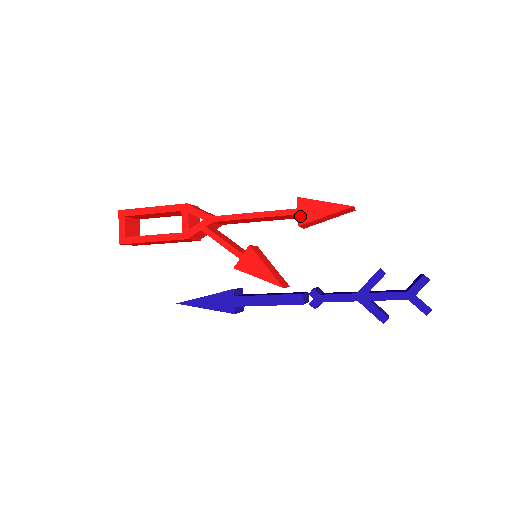
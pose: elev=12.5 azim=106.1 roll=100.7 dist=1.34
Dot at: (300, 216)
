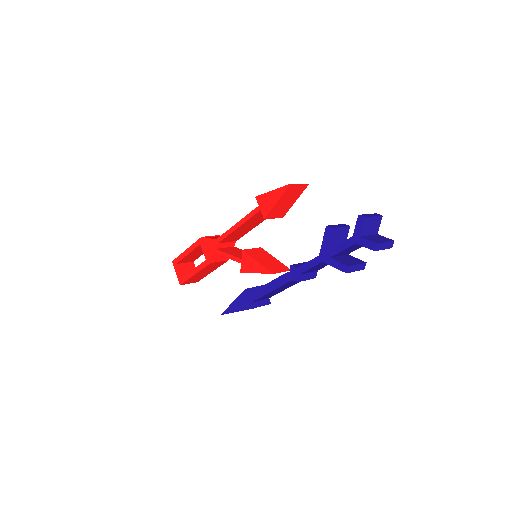
Dot at: (262, 211)
